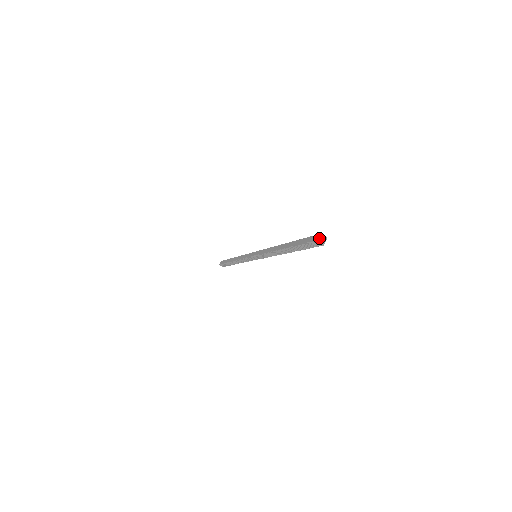
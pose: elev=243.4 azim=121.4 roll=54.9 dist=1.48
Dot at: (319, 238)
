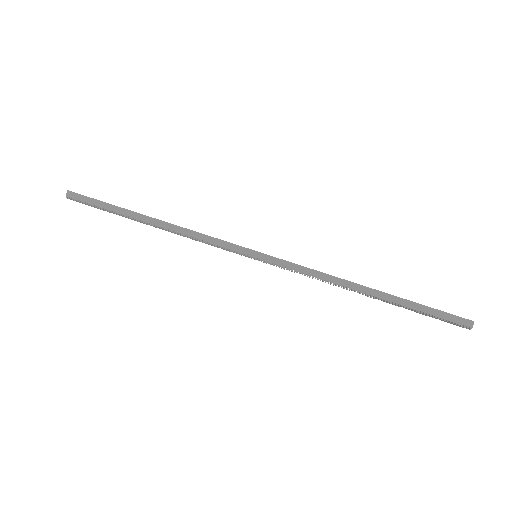
Dot at: occluded
